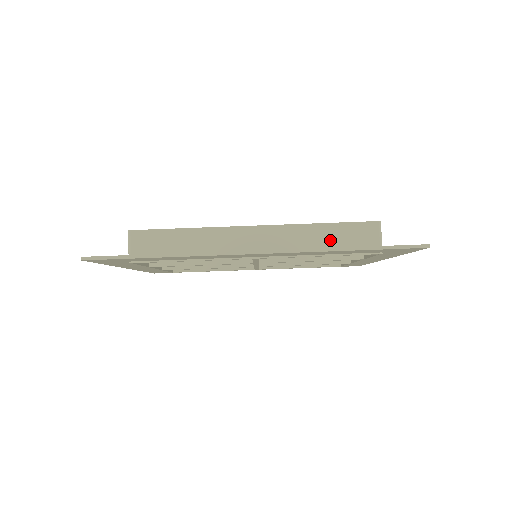
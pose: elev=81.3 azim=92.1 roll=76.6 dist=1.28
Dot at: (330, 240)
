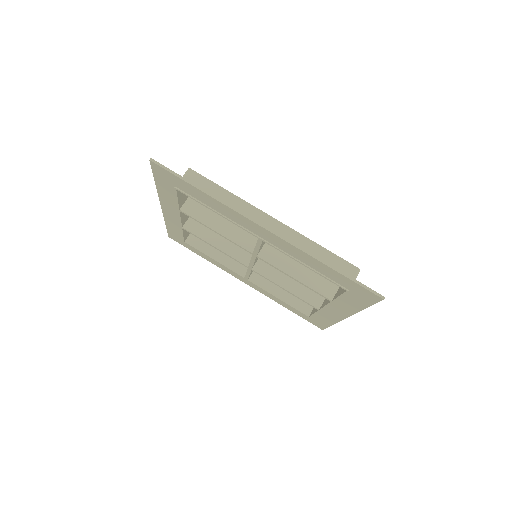
Dot at: occluded
